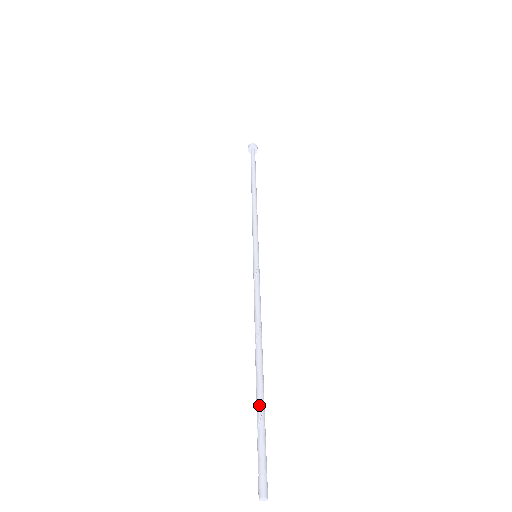
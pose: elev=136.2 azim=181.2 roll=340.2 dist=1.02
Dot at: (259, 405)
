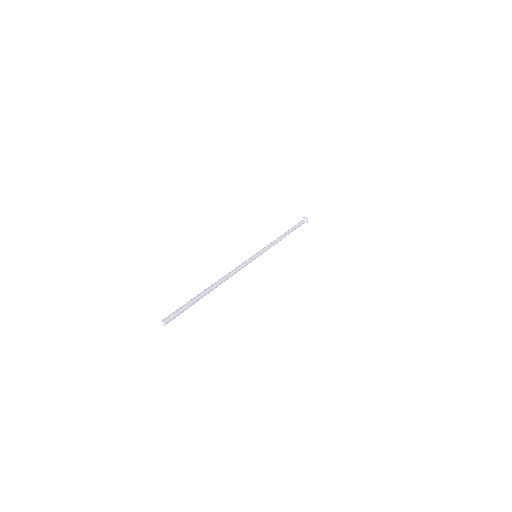
Dot at: (196, 297)
